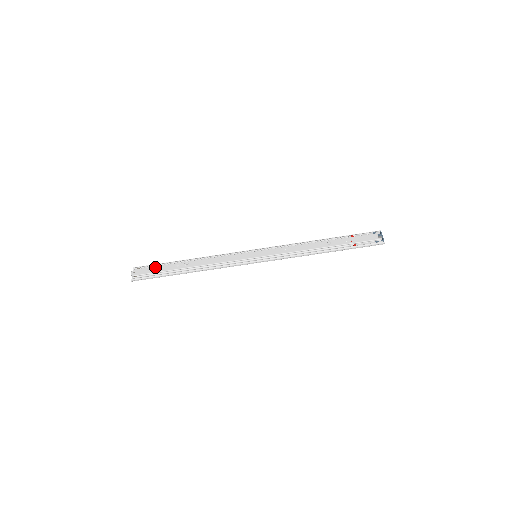
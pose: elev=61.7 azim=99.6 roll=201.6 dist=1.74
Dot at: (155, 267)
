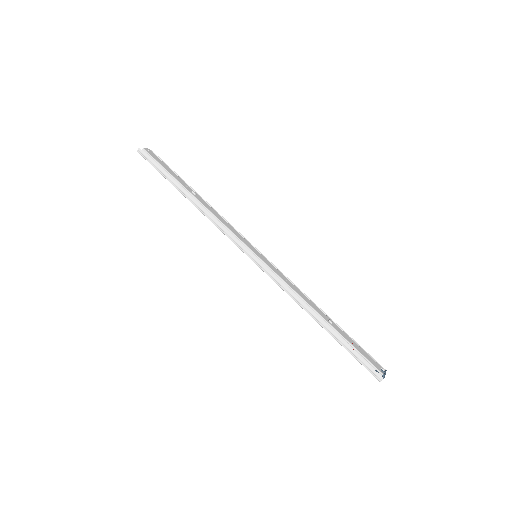
Dot at: (168, 167)
